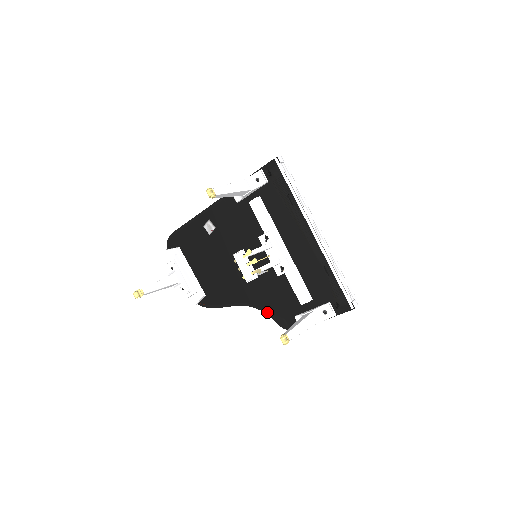
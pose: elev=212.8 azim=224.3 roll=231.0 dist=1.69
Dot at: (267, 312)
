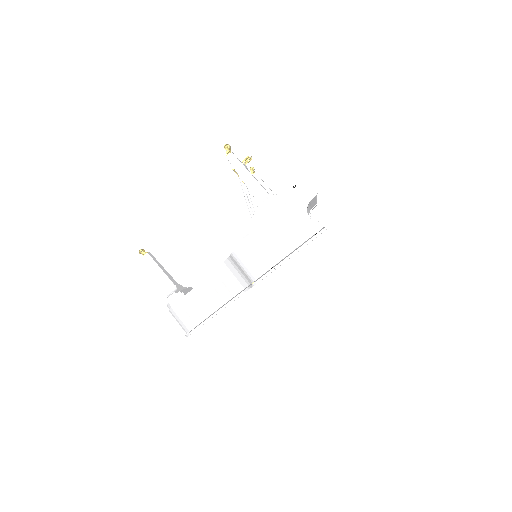
Dot at: occluded
